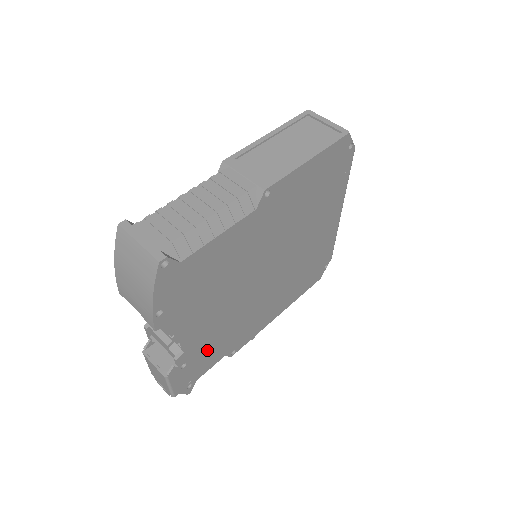
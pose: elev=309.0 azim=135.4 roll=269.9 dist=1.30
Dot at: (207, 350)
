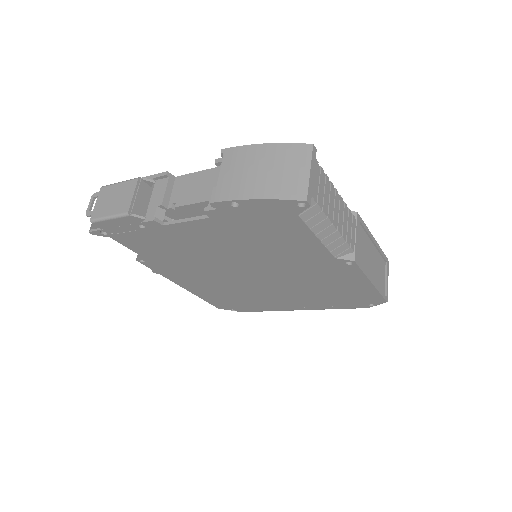
Dot at: (157, 242)
